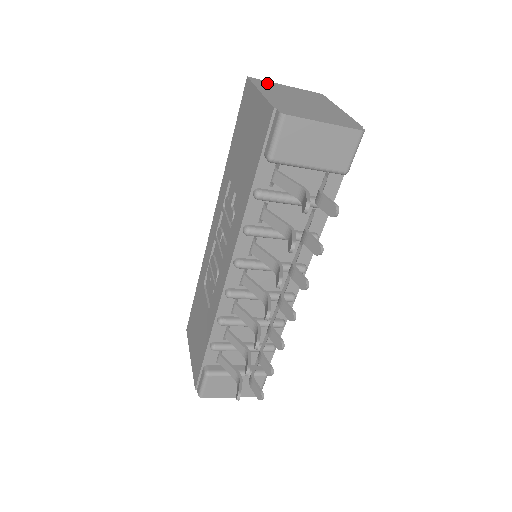
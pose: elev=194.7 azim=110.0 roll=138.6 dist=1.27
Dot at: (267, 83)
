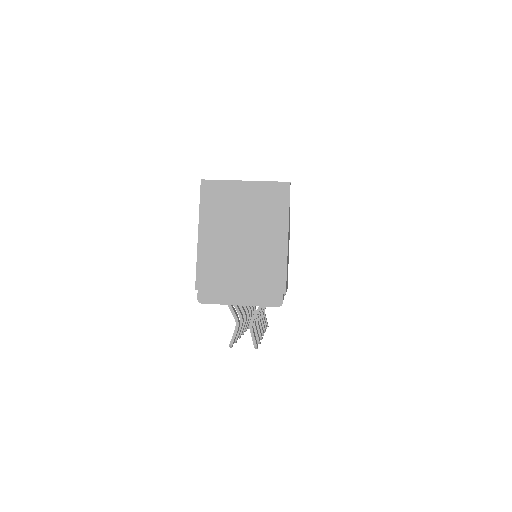
Dot at: (219, 192)
